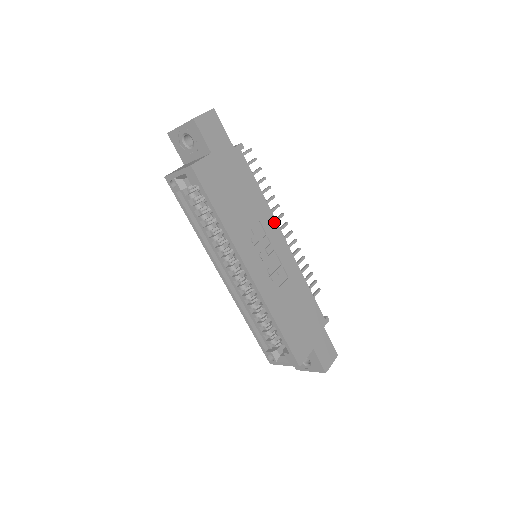
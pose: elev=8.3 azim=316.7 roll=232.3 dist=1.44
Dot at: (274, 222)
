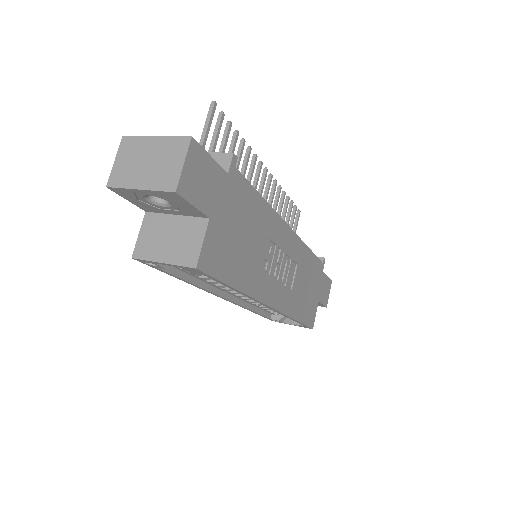
Dot at: (279, 221)
